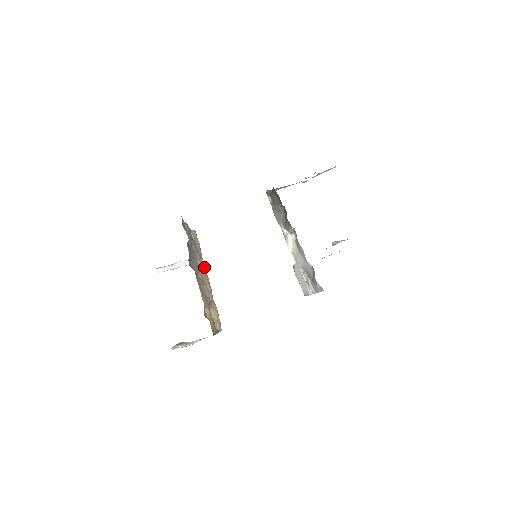
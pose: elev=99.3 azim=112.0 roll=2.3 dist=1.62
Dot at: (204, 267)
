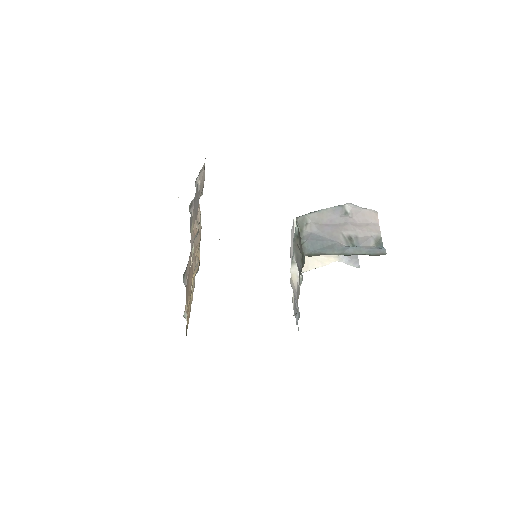
Dot at: occluded
